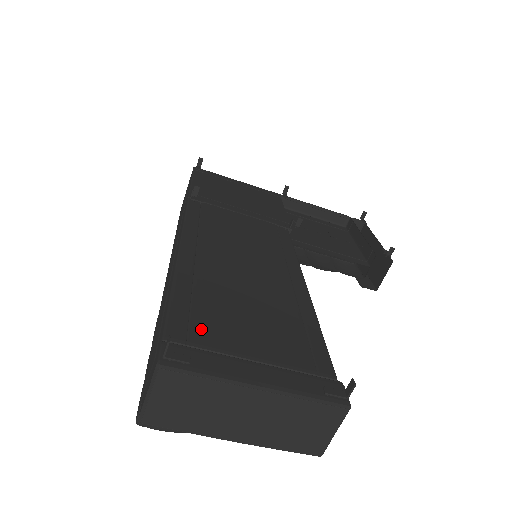
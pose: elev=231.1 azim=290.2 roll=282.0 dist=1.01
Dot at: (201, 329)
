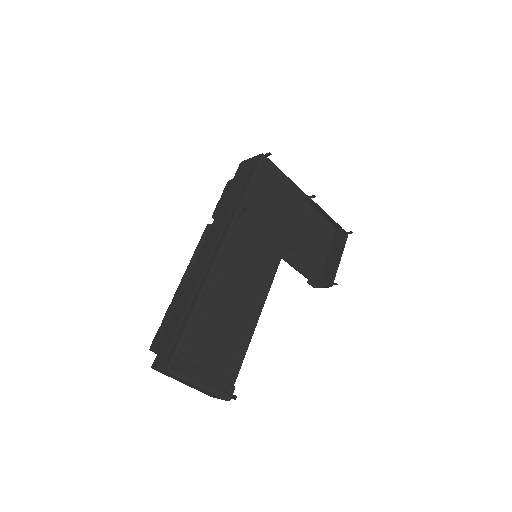
Dot at: (192, 349)
